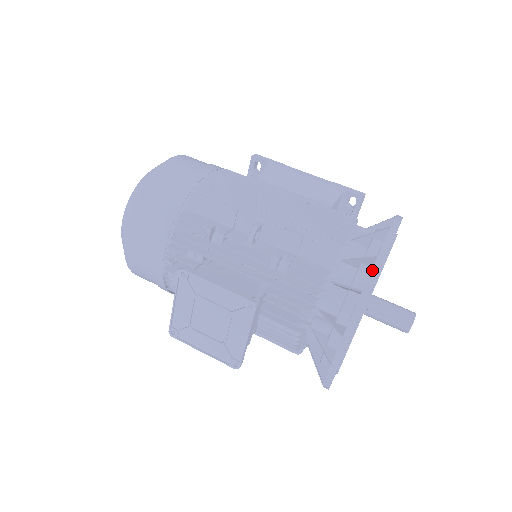
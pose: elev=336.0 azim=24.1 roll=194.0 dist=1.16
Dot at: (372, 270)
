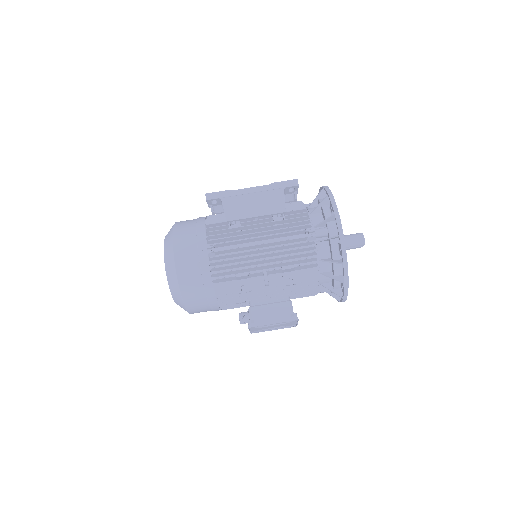
Dot at: (344, 272)
